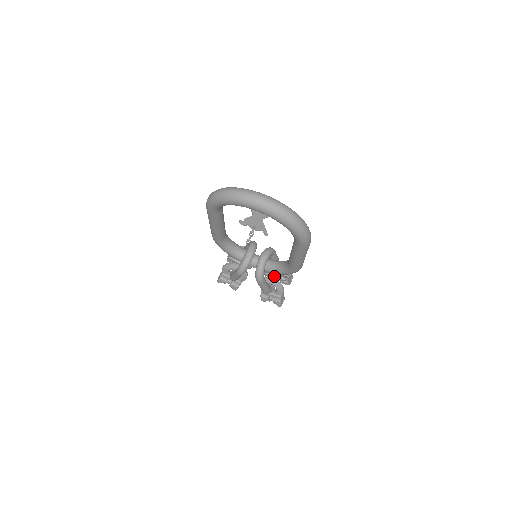
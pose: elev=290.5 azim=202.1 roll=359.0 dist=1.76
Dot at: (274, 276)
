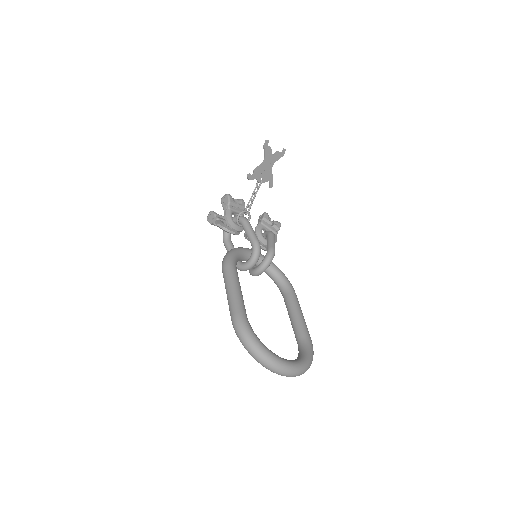
Dot at: (265, 245)
